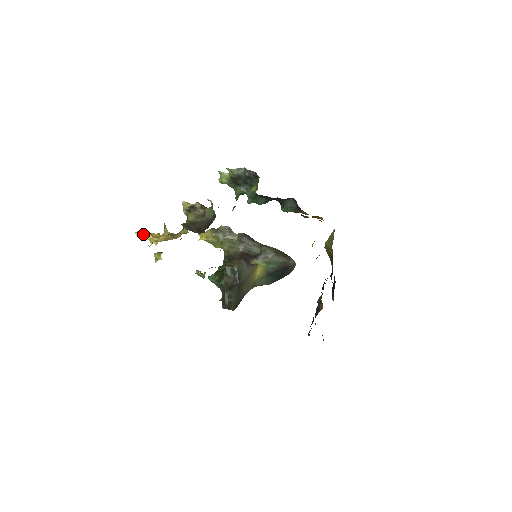
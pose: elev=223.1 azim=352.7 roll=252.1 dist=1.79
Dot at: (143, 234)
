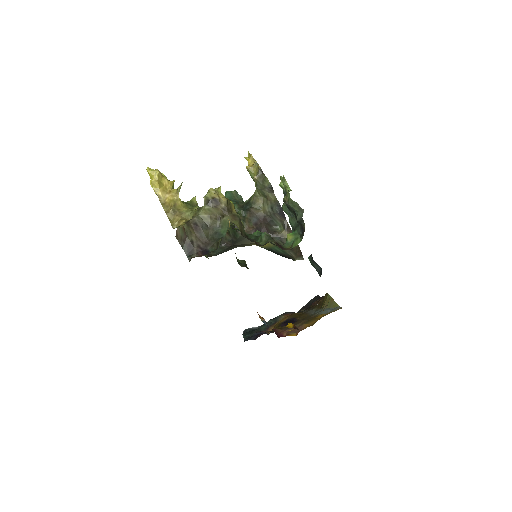
Dot at: (152, 178)
